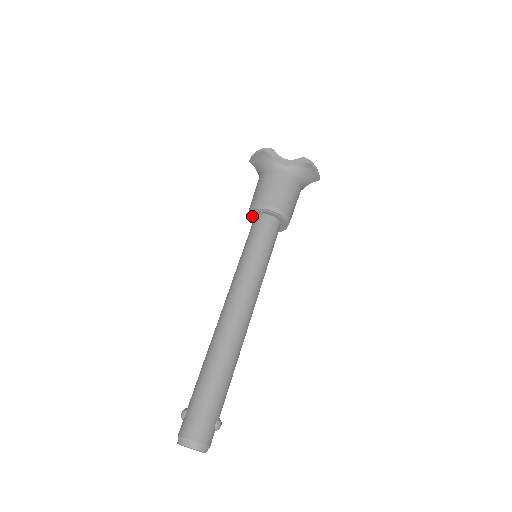
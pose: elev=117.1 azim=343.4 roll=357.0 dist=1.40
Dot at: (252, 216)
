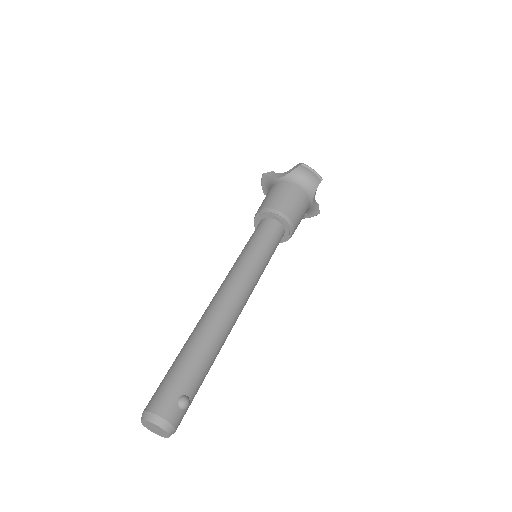
Dot at: occluded
